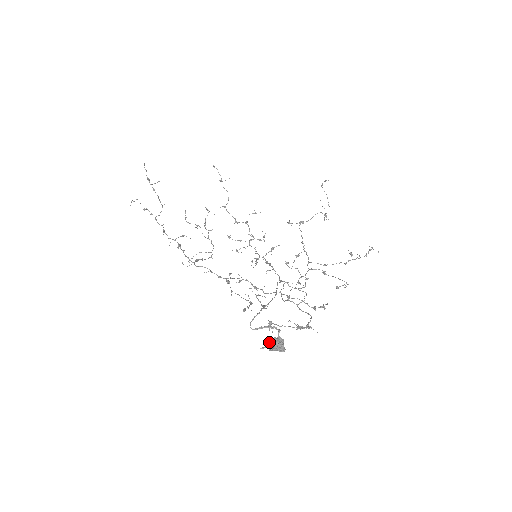
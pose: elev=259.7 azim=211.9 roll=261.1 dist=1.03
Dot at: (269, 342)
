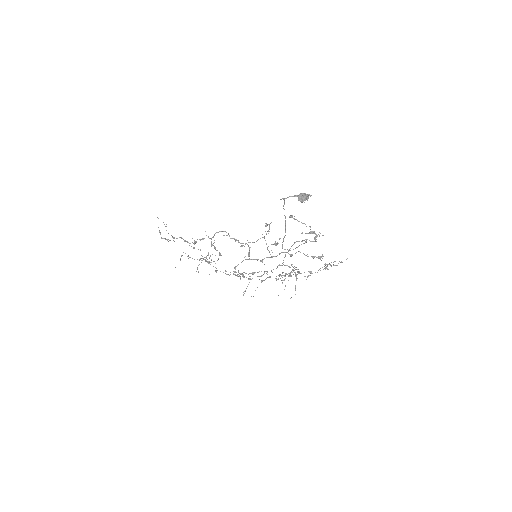
Dot at: (298, 195)
